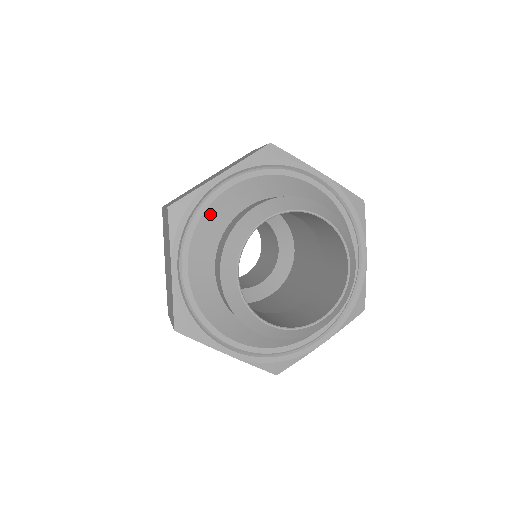
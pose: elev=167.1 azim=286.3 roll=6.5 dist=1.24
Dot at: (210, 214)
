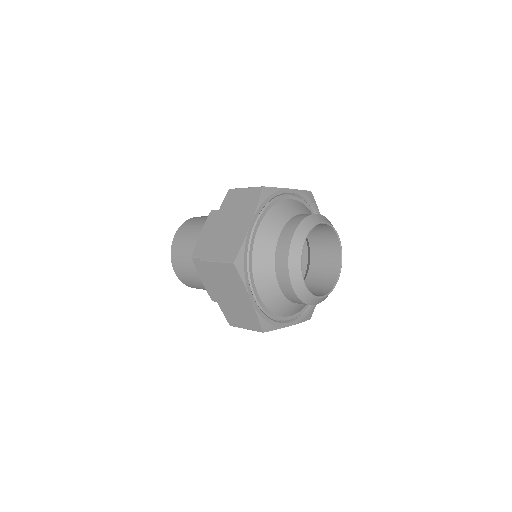
Dot at: (257, 253)
